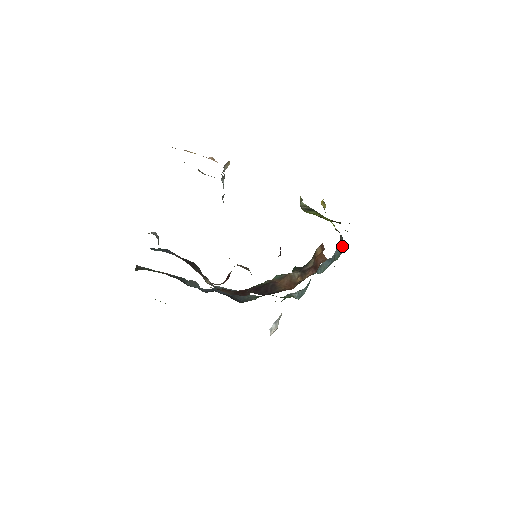
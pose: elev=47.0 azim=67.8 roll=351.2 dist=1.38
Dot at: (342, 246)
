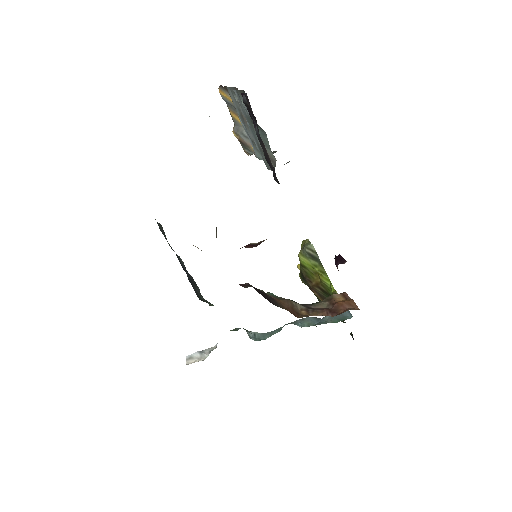
Dot at: (344, 313)
